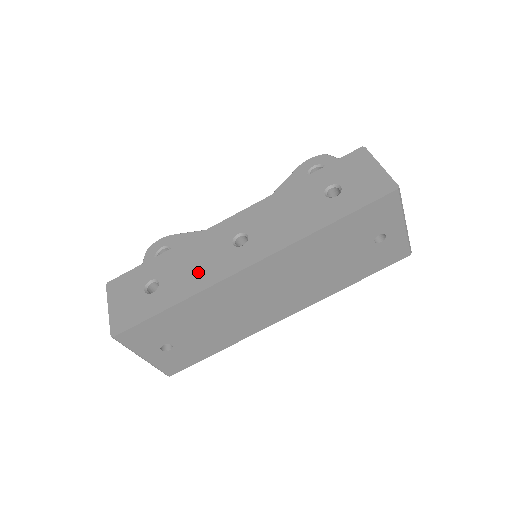
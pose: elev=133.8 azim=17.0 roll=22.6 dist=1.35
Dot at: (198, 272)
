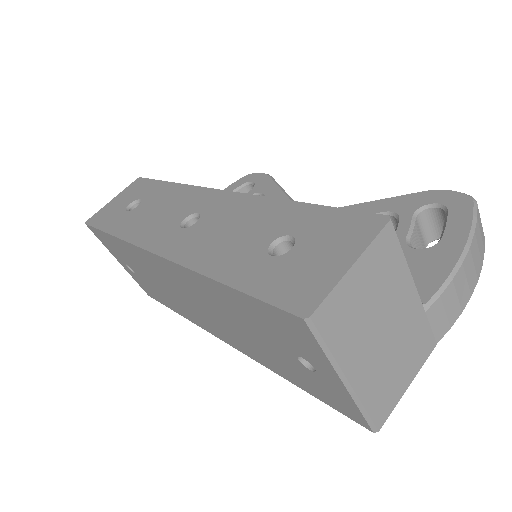
Dot at: (147, 222)
